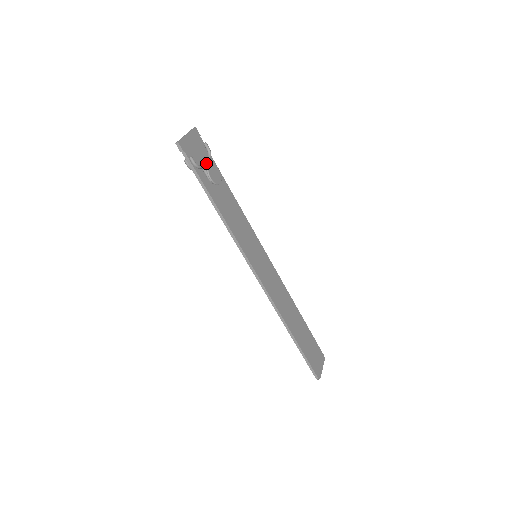
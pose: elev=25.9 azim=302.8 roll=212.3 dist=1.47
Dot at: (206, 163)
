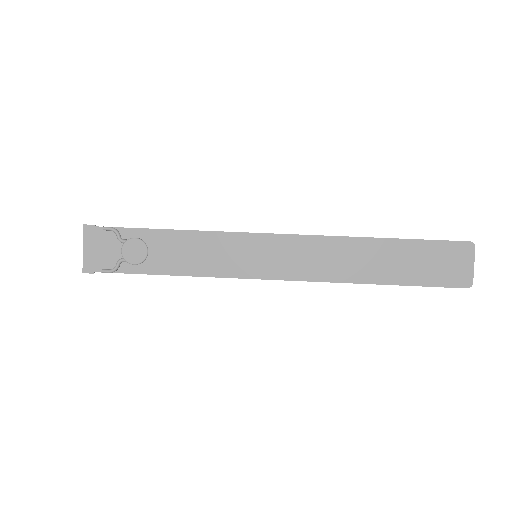
Dot at: (122, 246)
